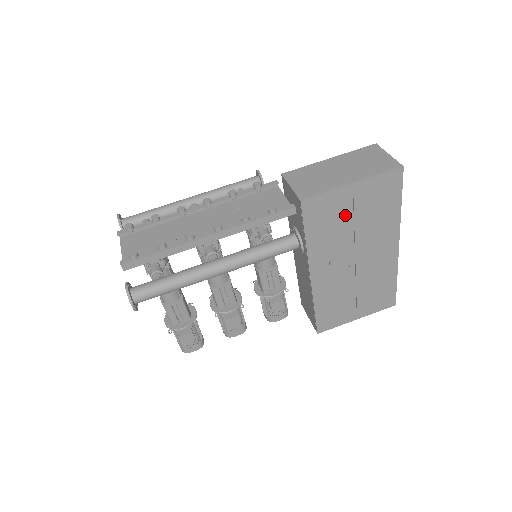
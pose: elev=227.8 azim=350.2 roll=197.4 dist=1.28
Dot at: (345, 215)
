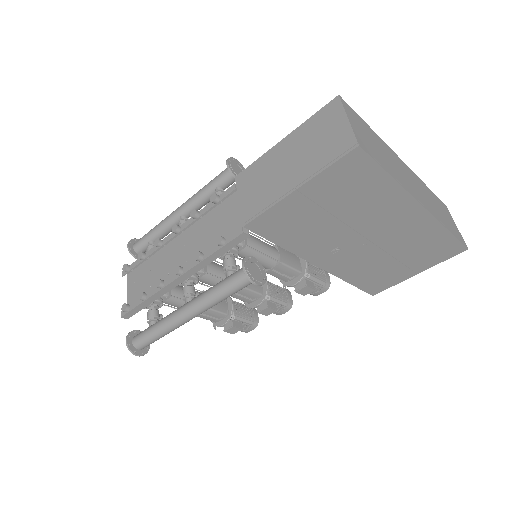
Dot at: (314, 215)
